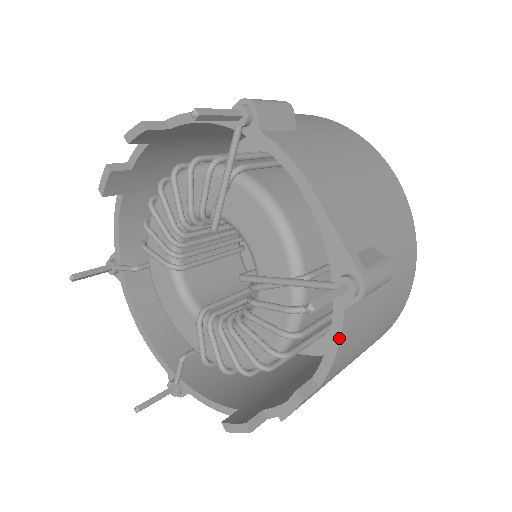
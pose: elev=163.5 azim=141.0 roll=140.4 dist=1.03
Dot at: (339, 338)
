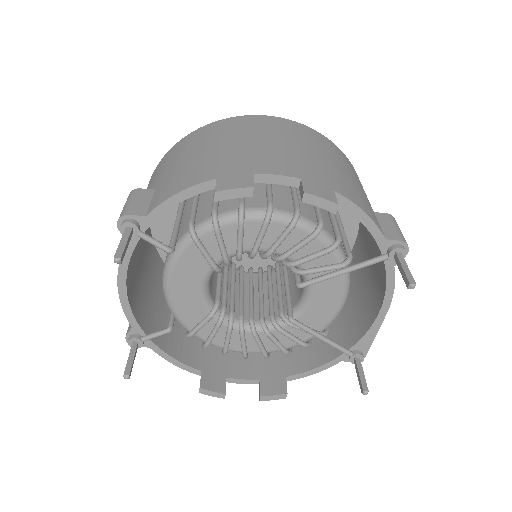
Dot at: occluded
